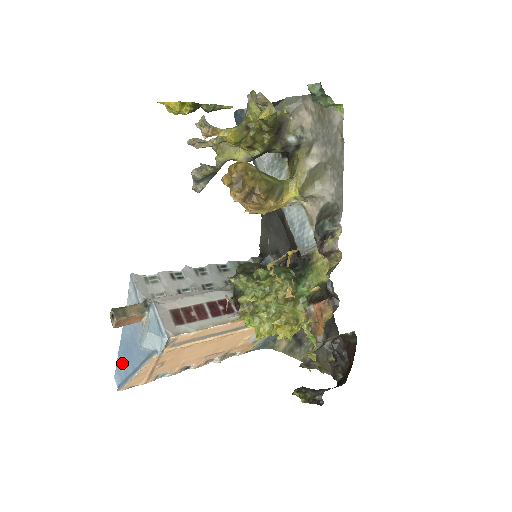
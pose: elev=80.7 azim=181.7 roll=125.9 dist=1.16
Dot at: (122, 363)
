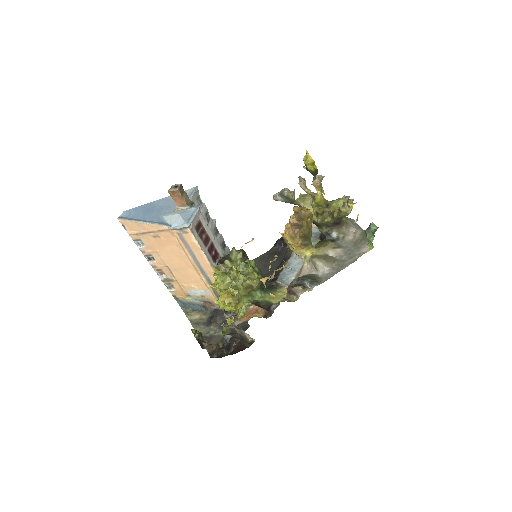
Dot at: (138, 211)
